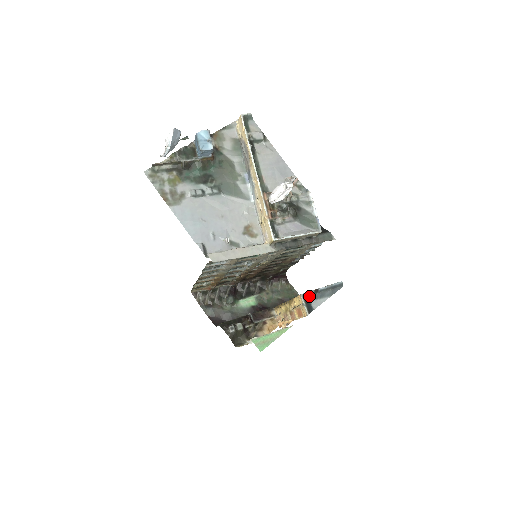
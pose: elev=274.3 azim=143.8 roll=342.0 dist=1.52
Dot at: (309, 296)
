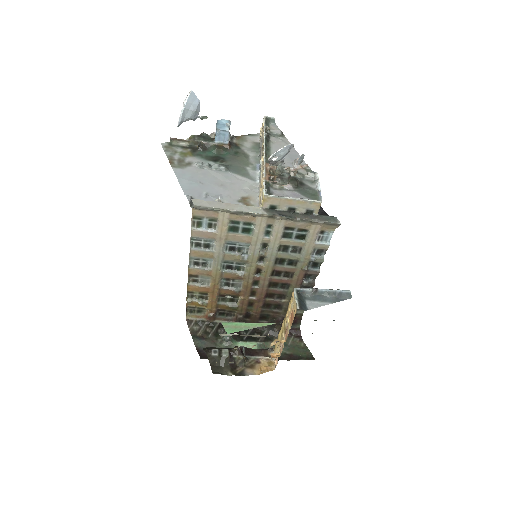
Dot at: (305, 294)
